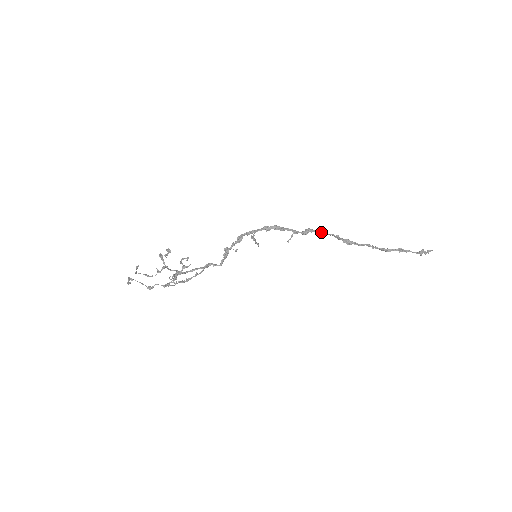
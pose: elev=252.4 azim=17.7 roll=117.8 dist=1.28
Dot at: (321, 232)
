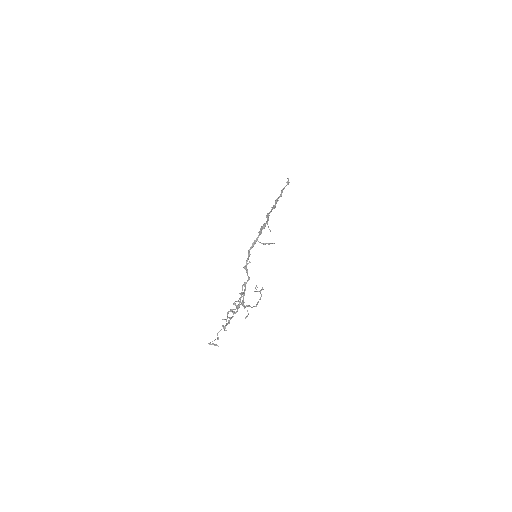
Dot at: occluded
